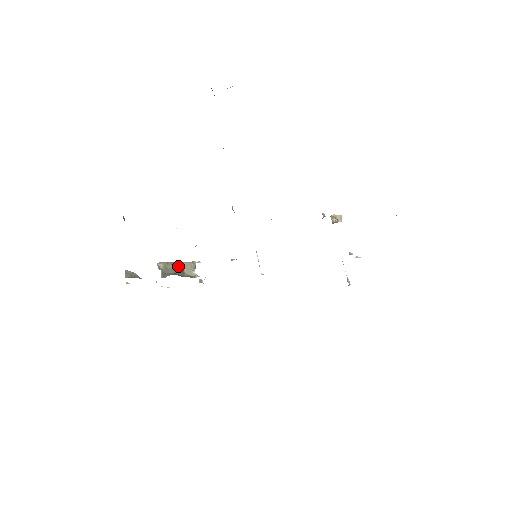
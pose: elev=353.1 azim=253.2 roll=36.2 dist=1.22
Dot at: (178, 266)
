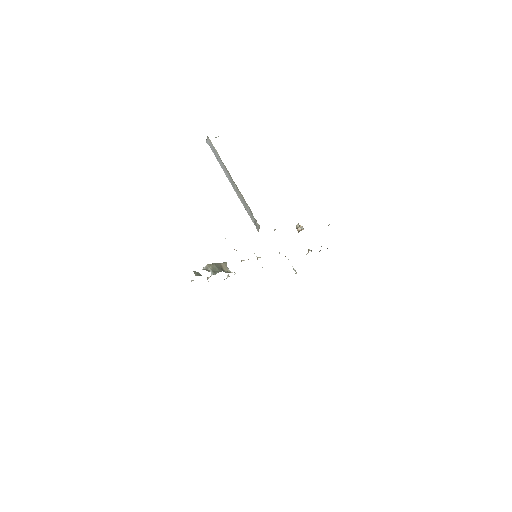
Dot at: (219, 266)
